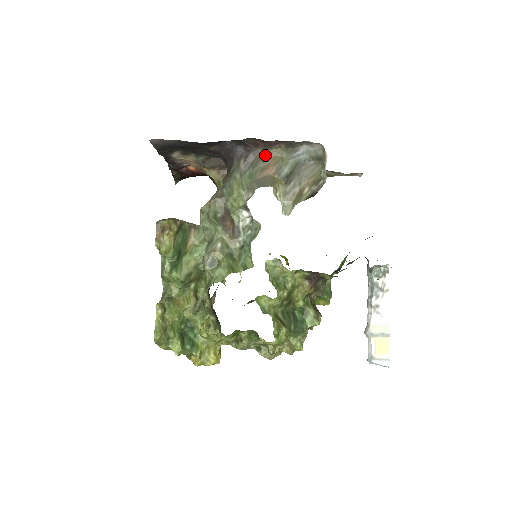
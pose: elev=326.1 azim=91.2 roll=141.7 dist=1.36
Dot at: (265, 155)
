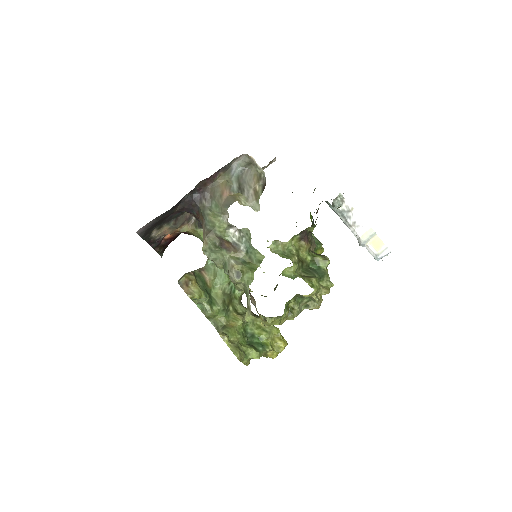
Dot at: (215, 187)
